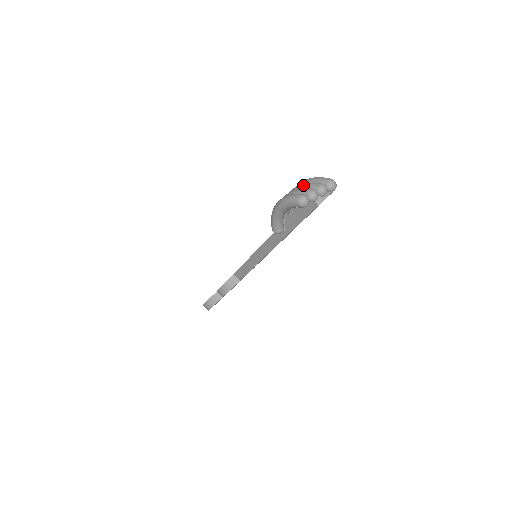
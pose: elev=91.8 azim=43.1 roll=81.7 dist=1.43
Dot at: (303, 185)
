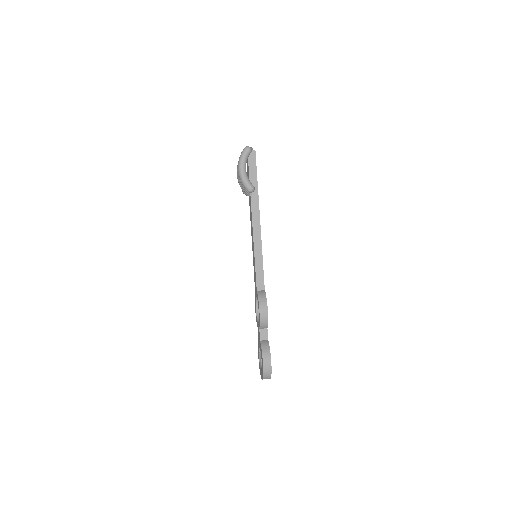
Dot at: occluded
